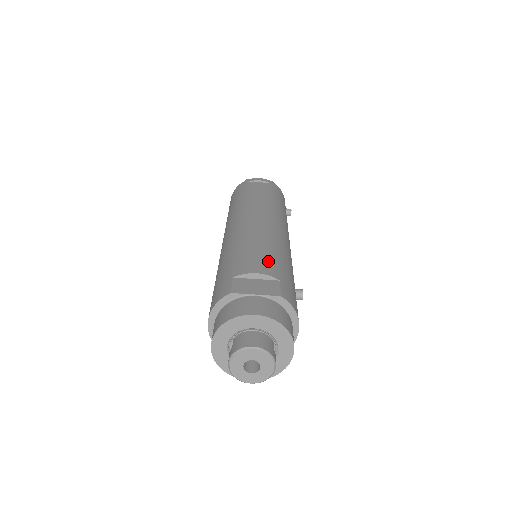
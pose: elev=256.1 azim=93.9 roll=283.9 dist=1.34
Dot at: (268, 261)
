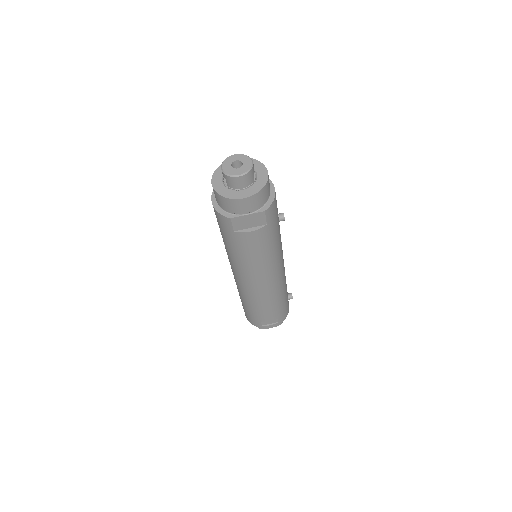
Dot at: occluded
